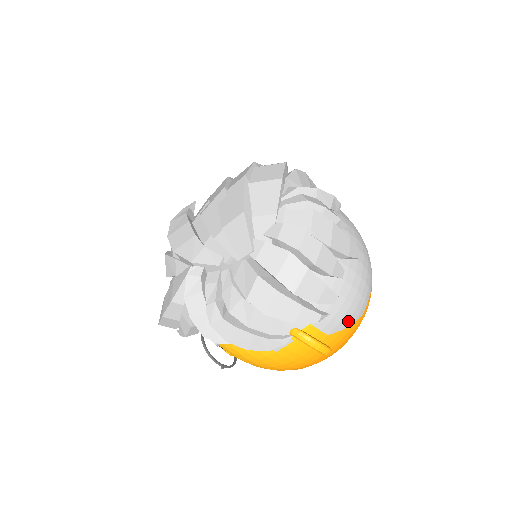
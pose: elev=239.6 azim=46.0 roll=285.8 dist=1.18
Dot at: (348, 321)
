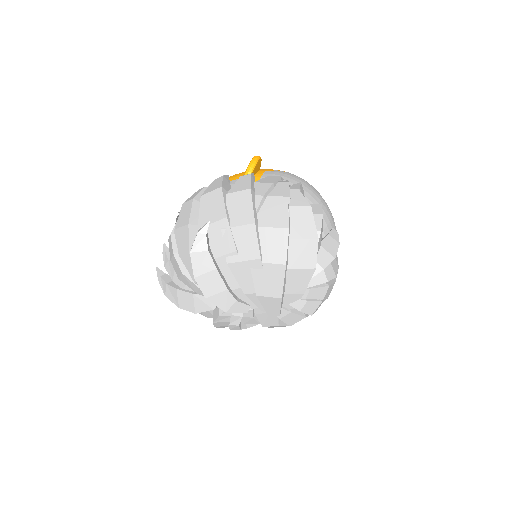
Dot at: occluded
